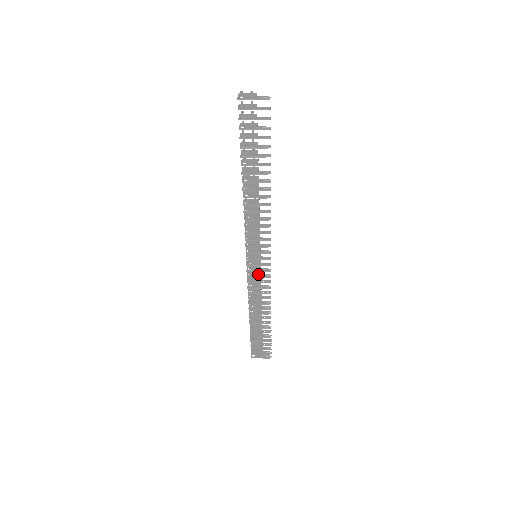
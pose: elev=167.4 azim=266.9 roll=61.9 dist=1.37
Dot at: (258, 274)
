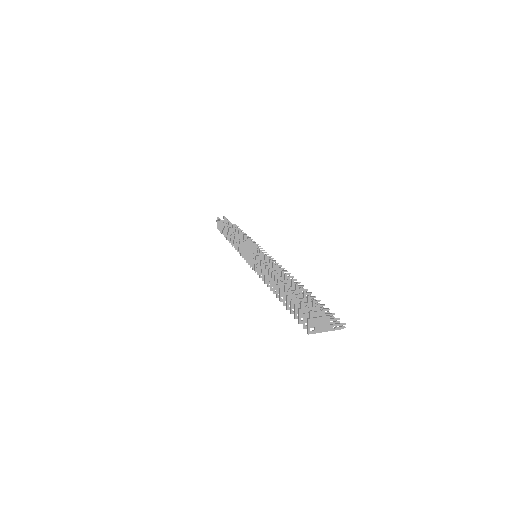
Dot at: occluded
